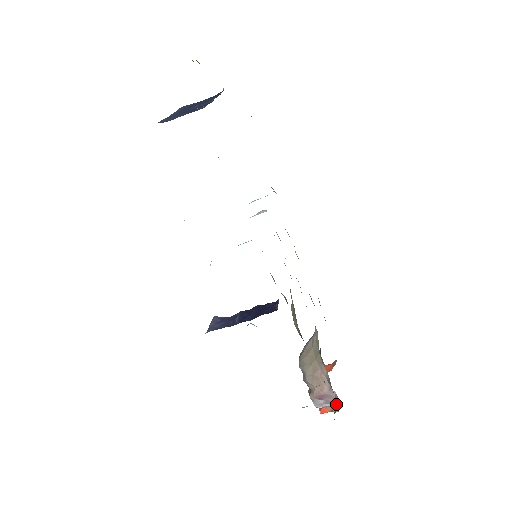
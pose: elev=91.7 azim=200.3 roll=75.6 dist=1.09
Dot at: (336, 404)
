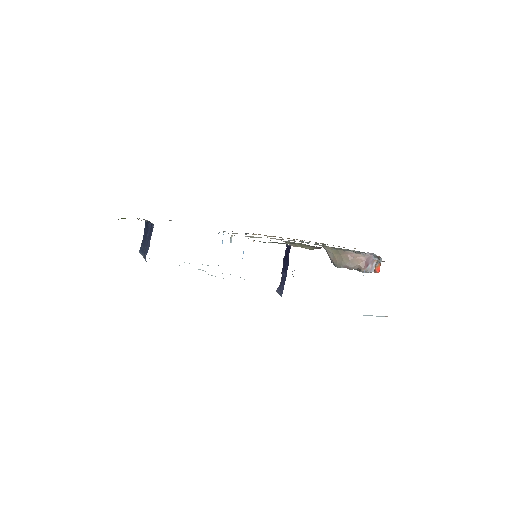
Dot at: (374, 256)
